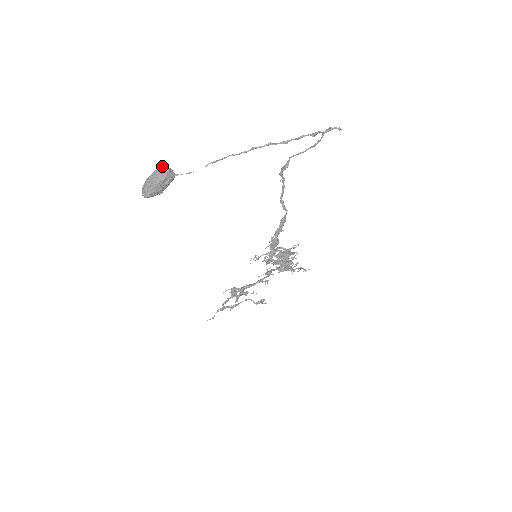
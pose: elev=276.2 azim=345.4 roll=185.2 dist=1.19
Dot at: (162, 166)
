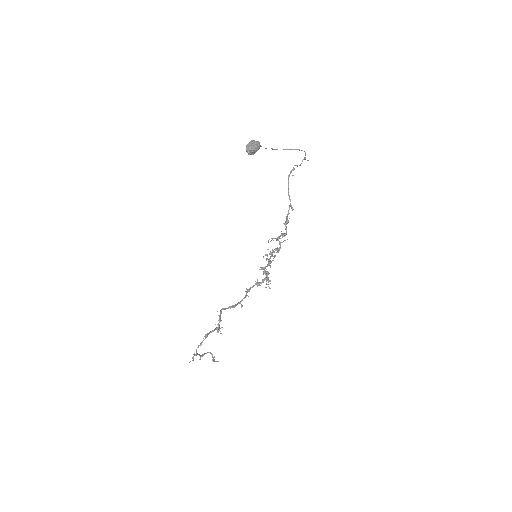
Dot at: occluded
